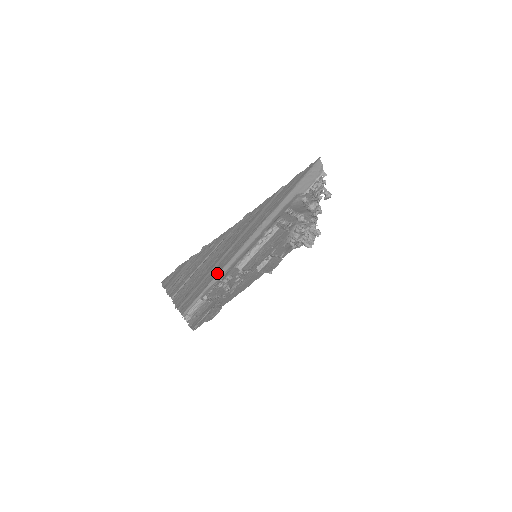
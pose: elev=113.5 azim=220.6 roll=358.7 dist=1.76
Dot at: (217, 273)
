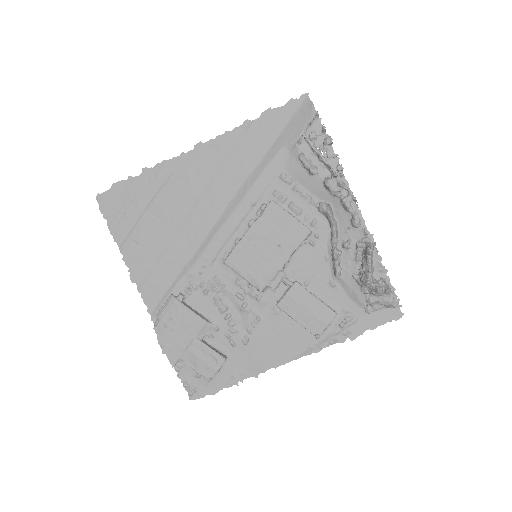
Dot at: (191, 253)
